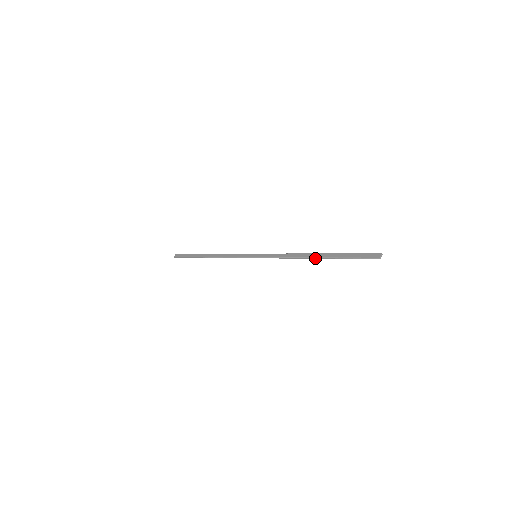
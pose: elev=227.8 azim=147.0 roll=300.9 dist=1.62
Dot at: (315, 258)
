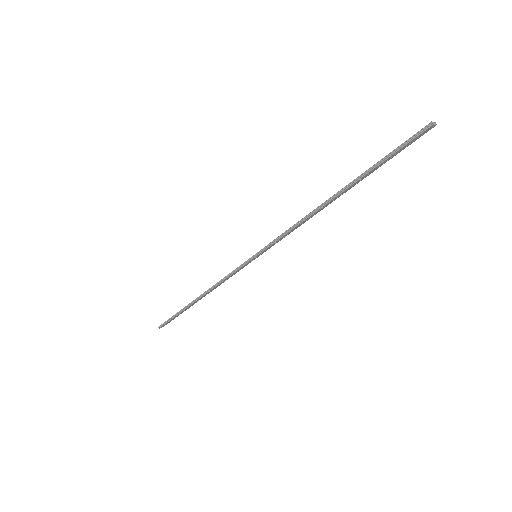
Dot at: (334, 197)
